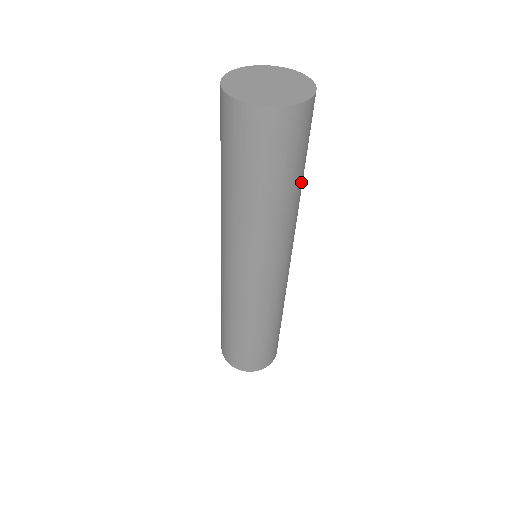
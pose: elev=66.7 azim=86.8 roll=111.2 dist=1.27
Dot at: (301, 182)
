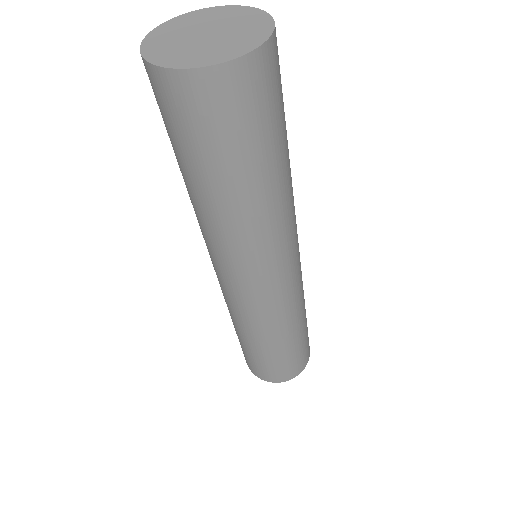
Dot at: occluded
